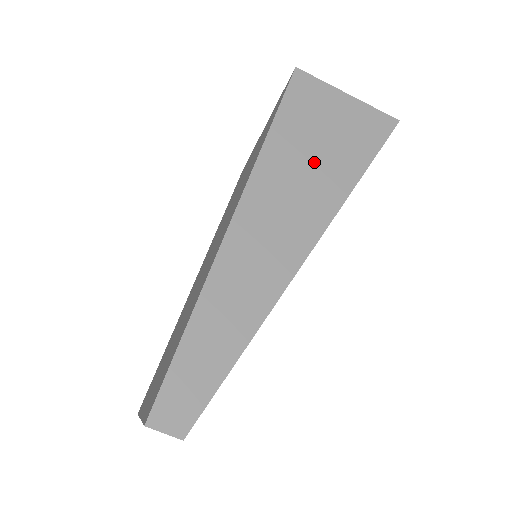
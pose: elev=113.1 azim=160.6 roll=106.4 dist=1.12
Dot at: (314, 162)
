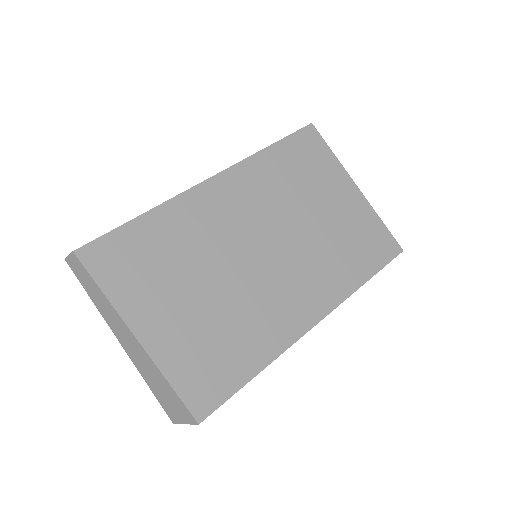
Dot at: occluded
